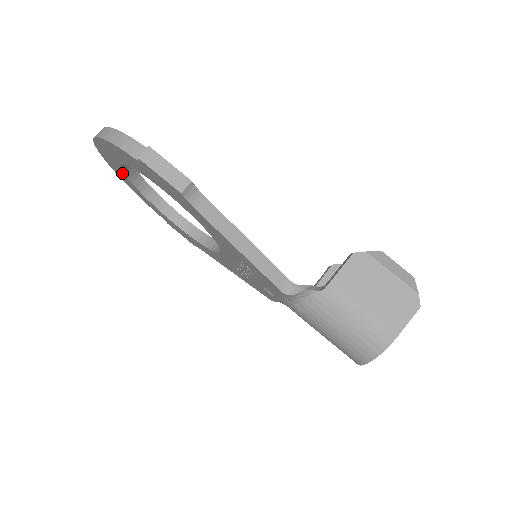
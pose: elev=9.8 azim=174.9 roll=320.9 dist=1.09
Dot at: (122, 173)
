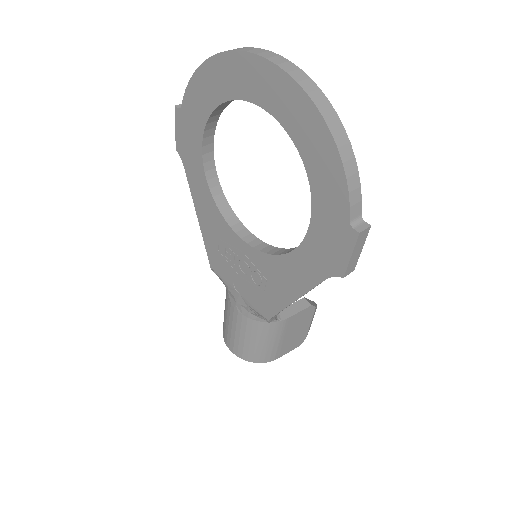
Dot at: (246, 91)
